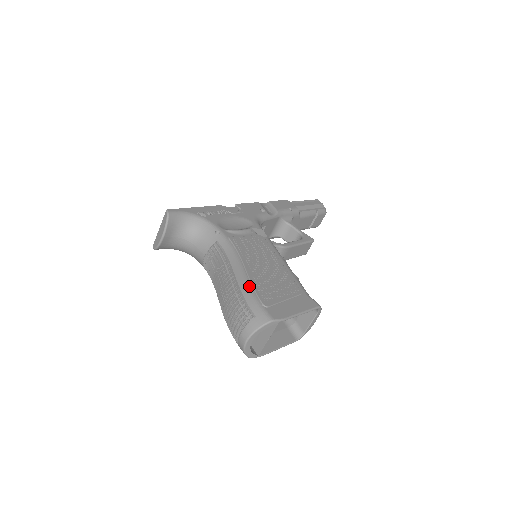
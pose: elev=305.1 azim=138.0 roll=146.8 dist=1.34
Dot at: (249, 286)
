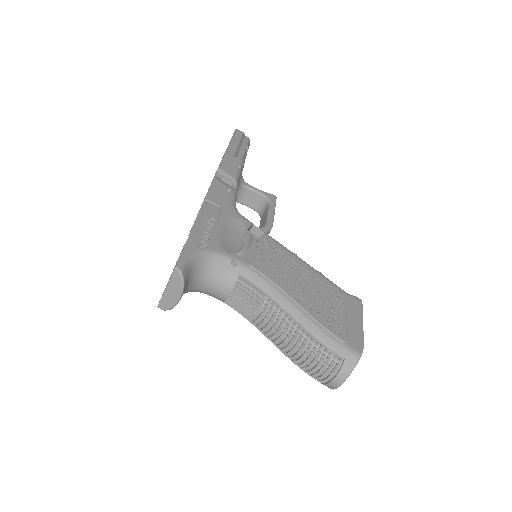
Dot at: (316, 325)
